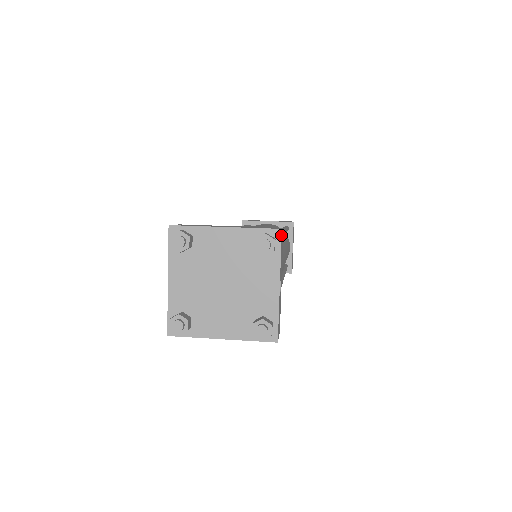
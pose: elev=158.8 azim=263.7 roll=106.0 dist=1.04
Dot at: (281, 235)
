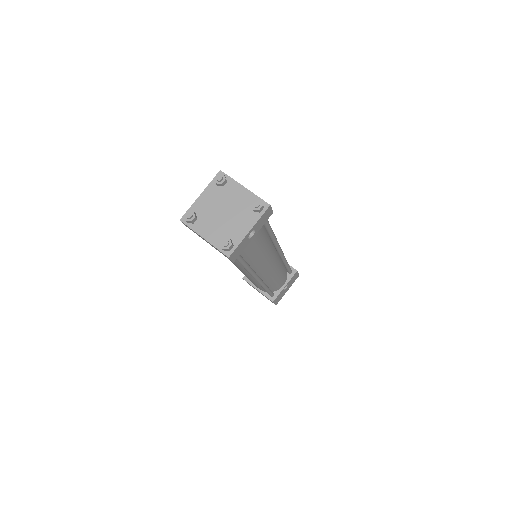
Dot at: (268, 208)
